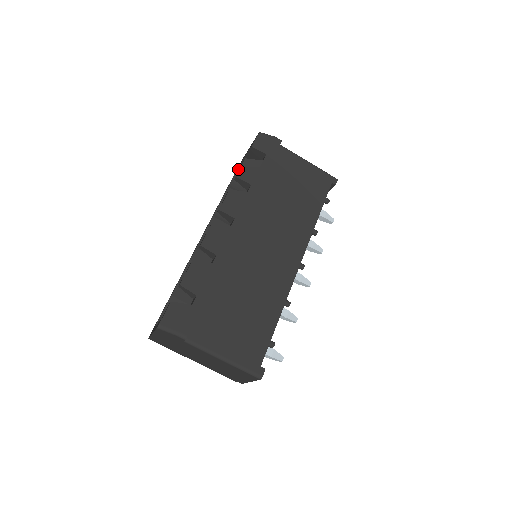
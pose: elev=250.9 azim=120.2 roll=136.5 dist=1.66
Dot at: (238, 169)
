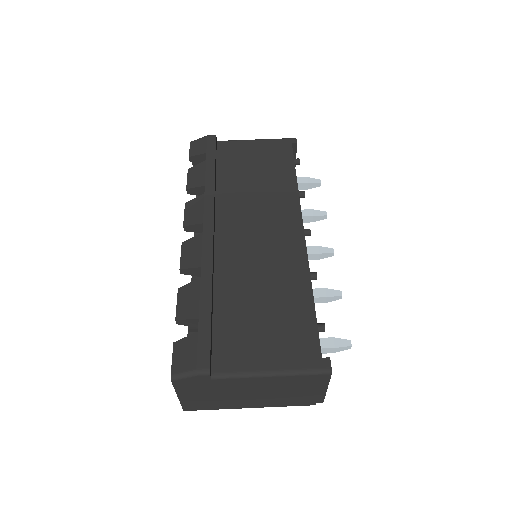
Dot at: (197, 195)
